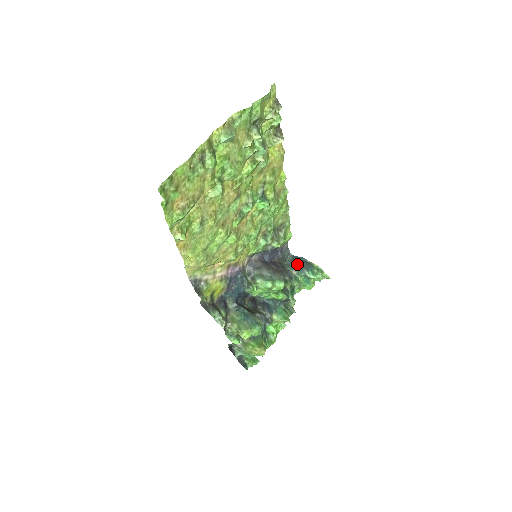
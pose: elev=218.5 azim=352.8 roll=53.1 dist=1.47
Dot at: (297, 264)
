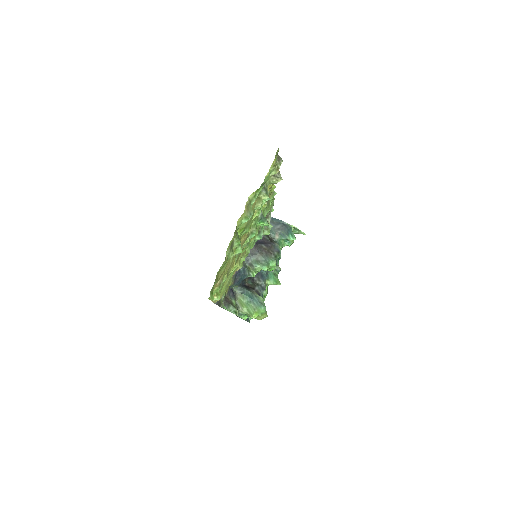
Dot at: (278, 228)
